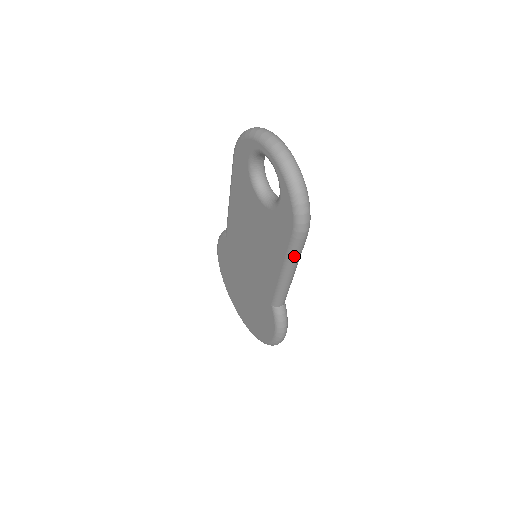
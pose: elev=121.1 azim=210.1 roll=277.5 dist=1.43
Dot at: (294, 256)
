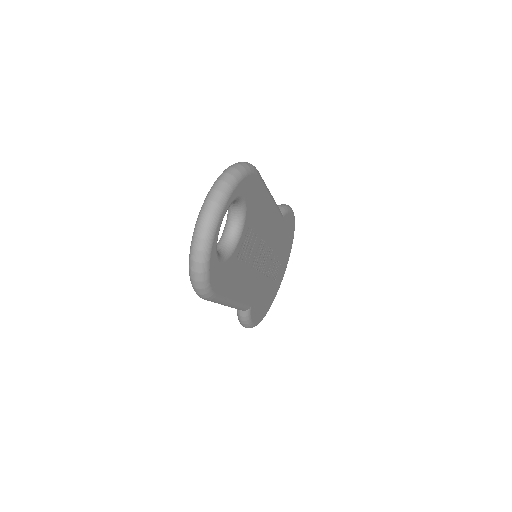
Dot at: occluded
